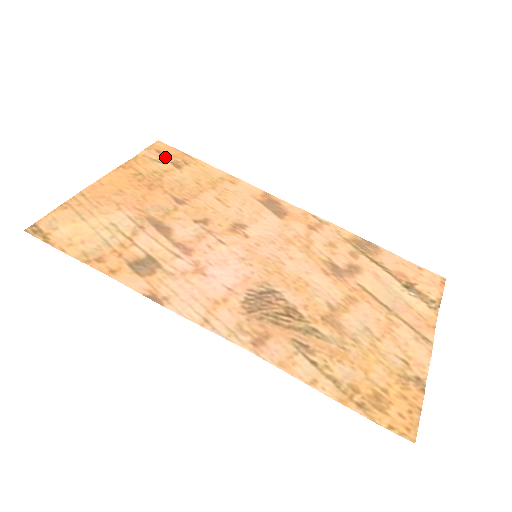
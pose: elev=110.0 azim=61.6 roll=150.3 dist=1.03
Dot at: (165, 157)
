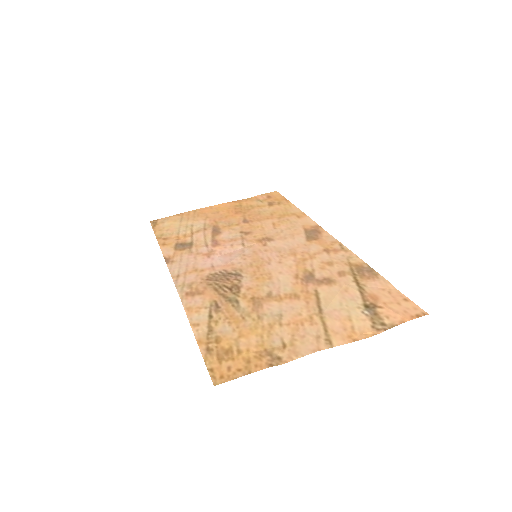
Dot at: (269, 199)
